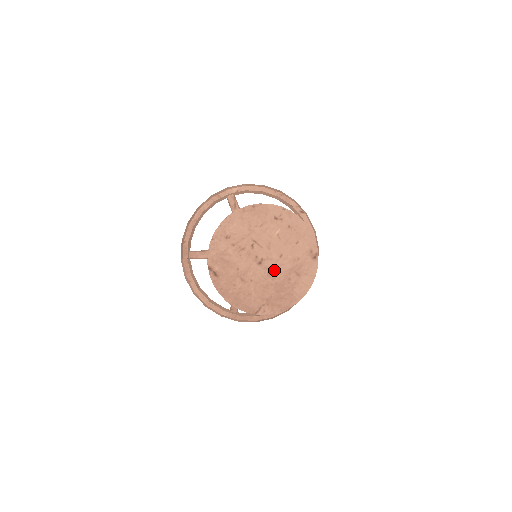
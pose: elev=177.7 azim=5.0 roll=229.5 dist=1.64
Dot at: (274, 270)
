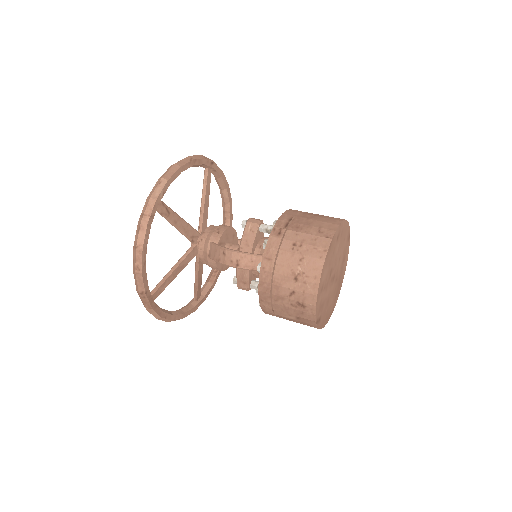
Dot at: (337, 274)
